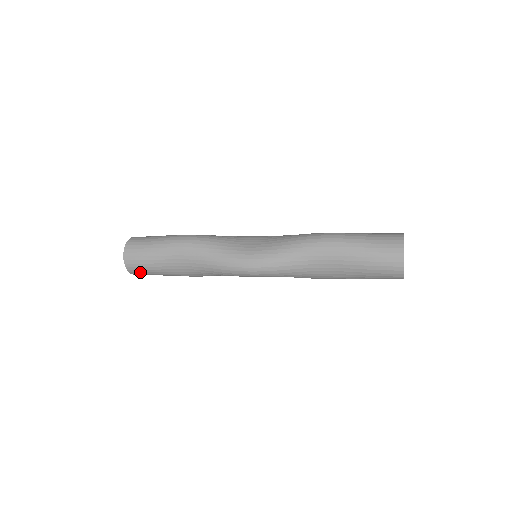
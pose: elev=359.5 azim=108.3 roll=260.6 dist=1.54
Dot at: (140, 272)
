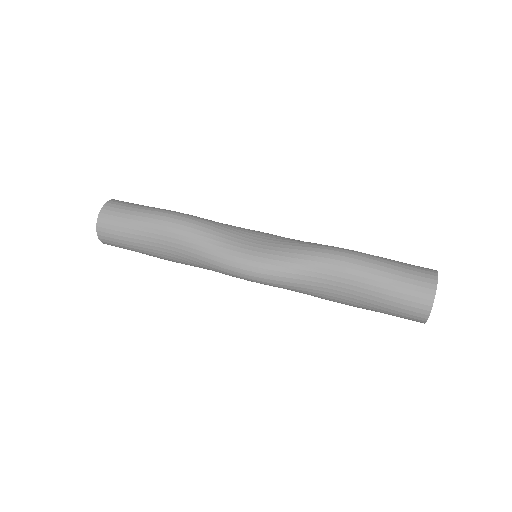
Dot at: (113, 244)
